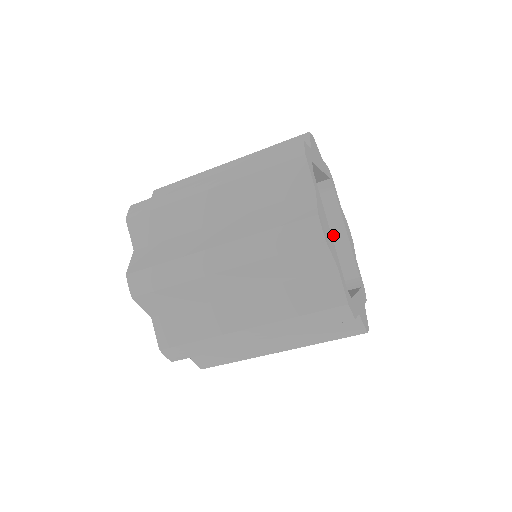
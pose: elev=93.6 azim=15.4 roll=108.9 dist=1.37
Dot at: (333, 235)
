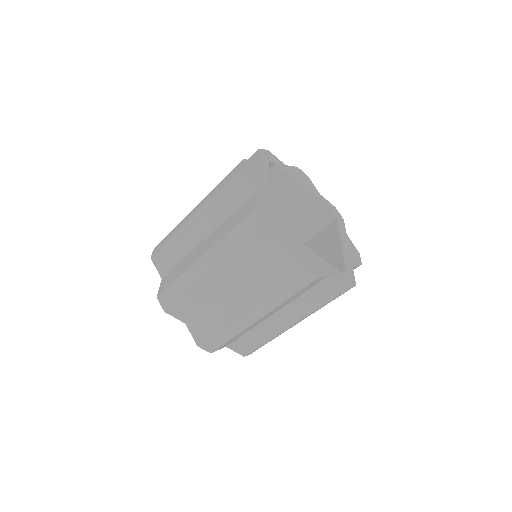
Dot at: (295, 194)
